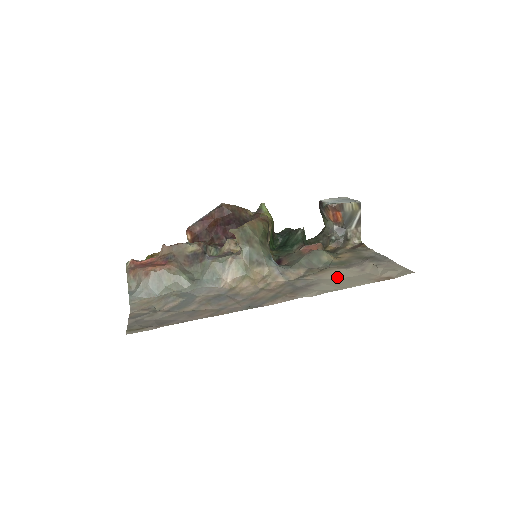
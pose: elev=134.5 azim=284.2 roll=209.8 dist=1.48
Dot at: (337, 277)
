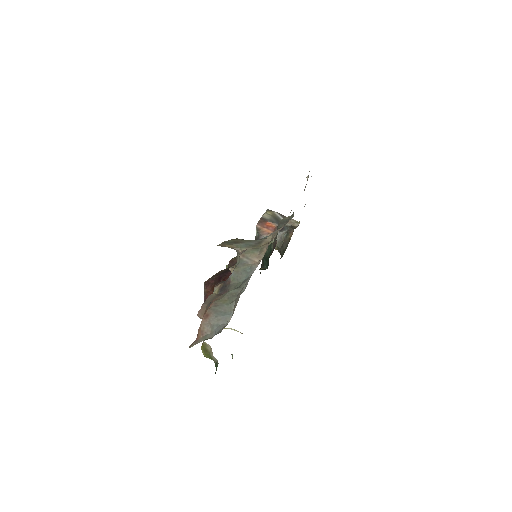
Dot at: occluded
